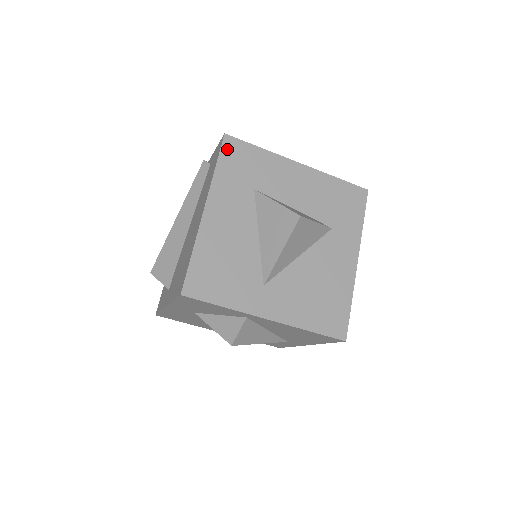
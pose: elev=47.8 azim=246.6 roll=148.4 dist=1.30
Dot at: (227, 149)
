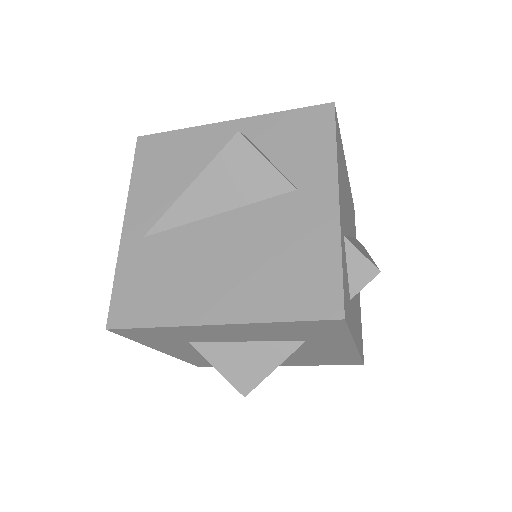
Dot at: (125, 334)
